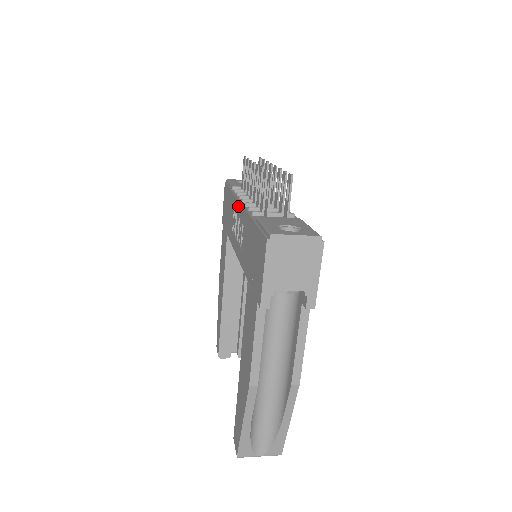
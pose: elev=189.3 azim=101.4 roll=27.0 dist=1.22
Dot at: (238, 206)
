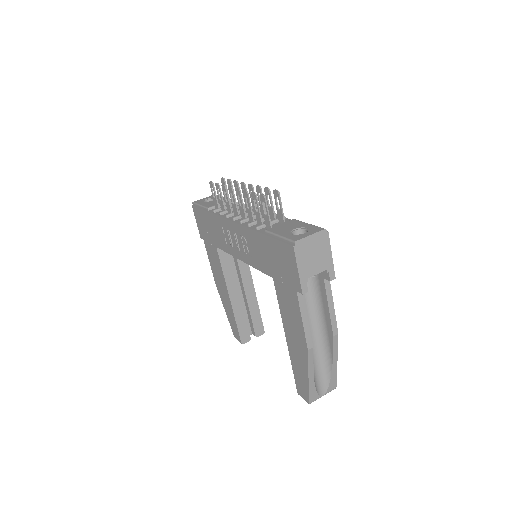
Dot at: (230, 224)
